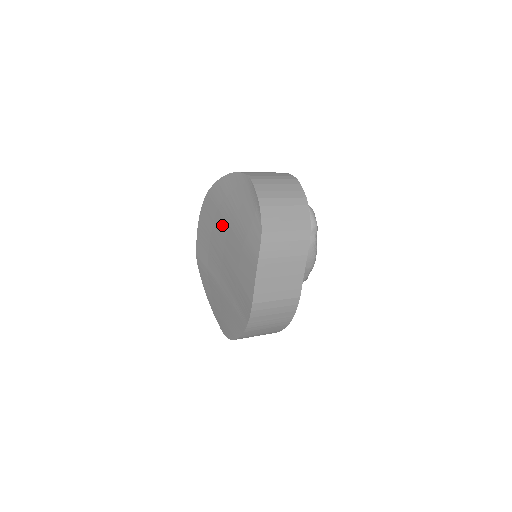
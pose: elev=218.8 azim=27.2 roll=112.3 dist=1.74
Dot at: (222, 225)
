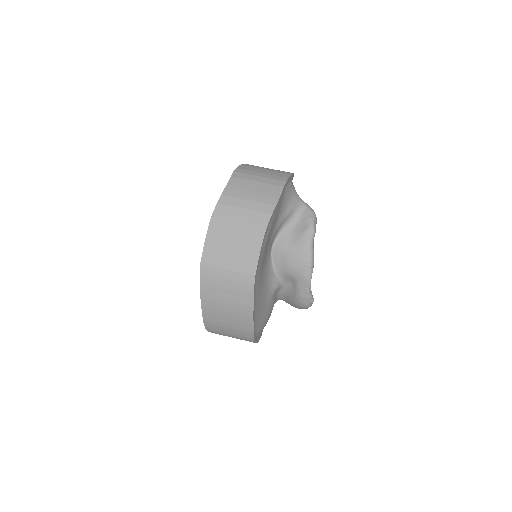
Dot at: occluded
